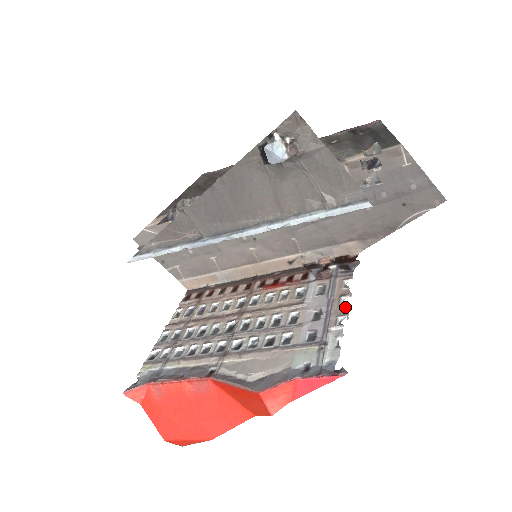
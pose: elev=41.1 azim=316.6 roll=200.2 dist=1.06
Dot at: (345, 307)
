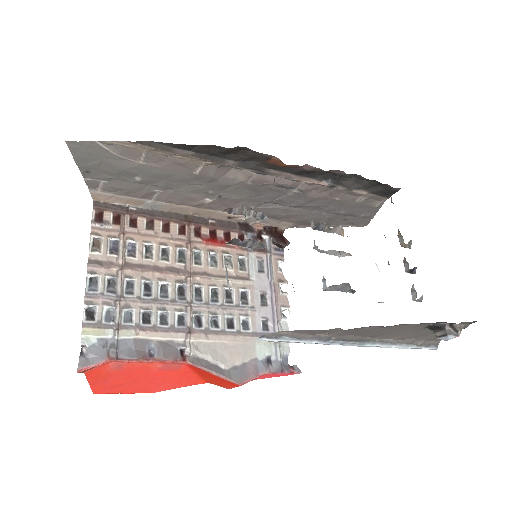
Dot at: (285, 297)
